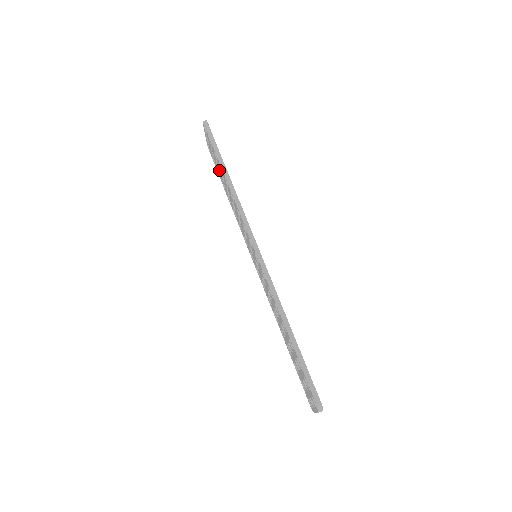
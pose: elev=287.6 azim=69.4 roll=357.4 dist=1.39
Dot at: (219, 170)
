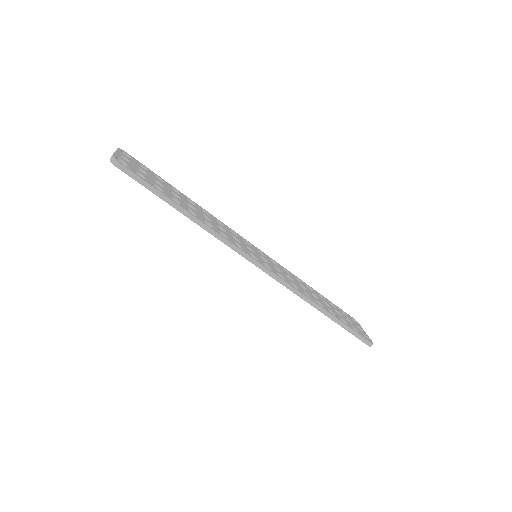
Dot at: occluded
